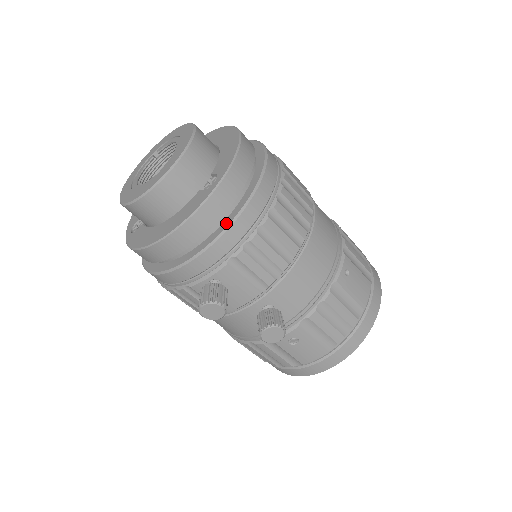
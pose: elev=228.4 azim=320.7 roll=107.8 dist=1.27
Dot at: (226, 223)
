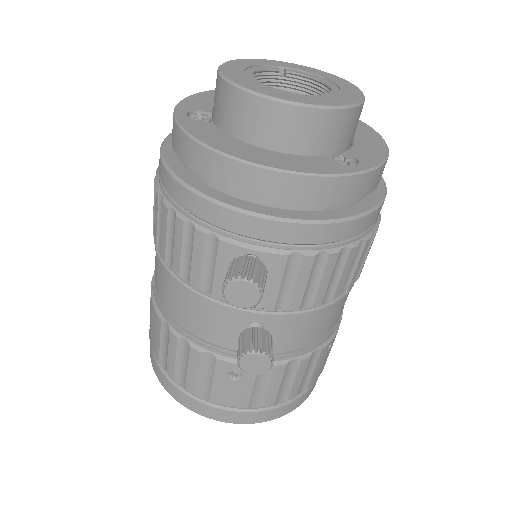
Dot at: (329, 215)
